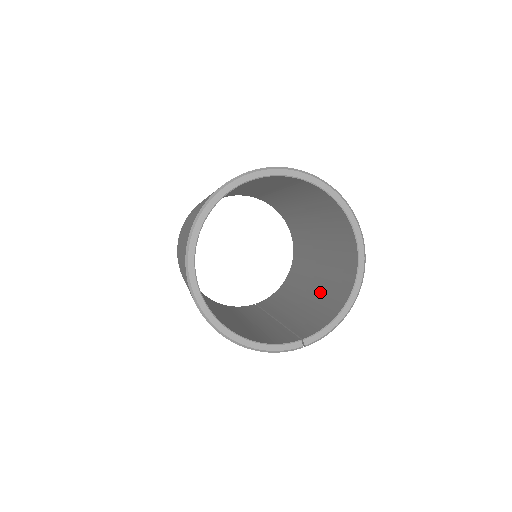
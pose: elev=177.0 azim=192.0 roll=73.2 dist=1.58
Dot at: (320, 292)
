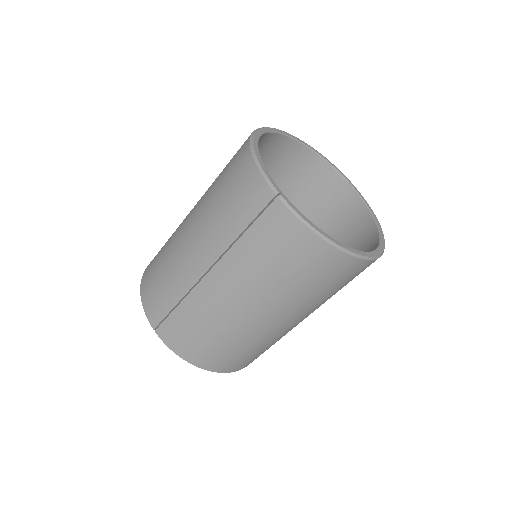
Dot at: occluded
